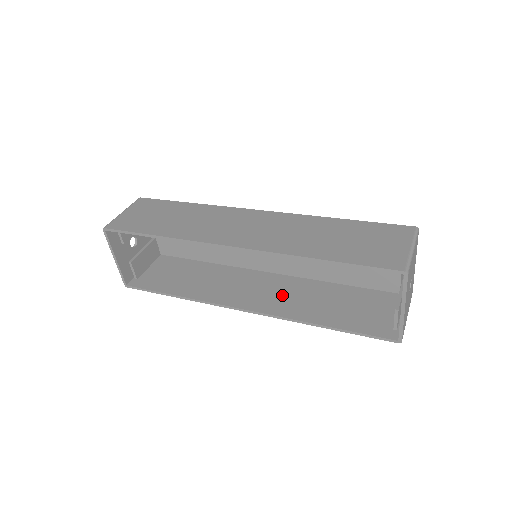
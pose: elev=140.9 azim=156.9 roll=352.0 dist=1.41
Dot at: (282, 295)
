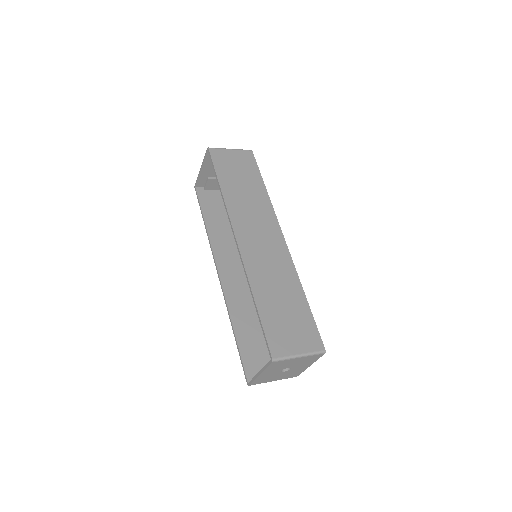
Dot at: (245, 290)
